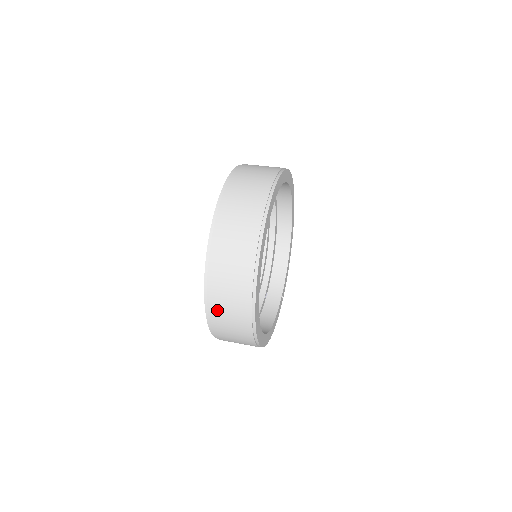
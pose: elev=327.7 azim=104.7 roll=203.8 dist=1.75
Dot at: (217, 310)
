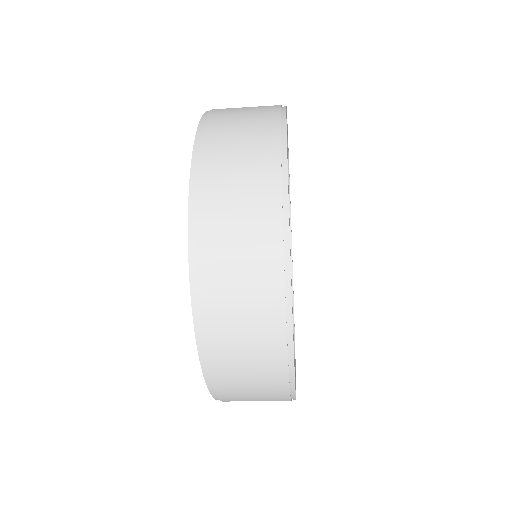
Dot at: (213, 210)
